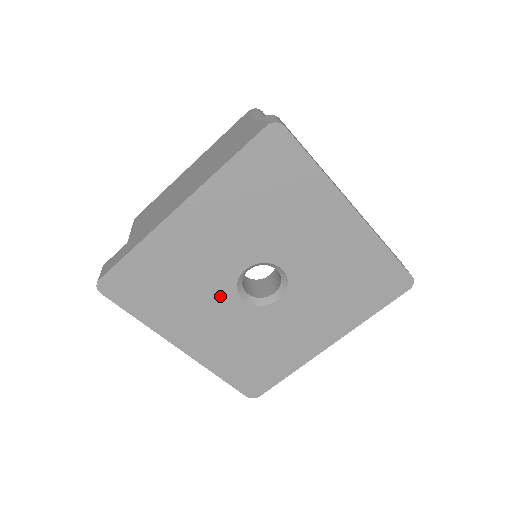
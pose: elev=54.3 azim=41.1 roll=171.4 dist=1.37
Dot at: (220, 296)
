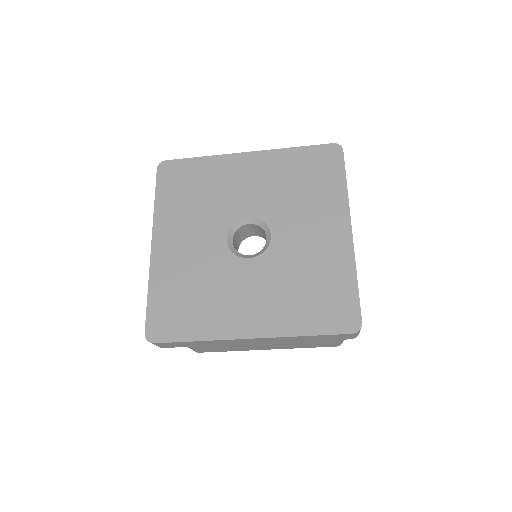
Dot at: (216, 224)
